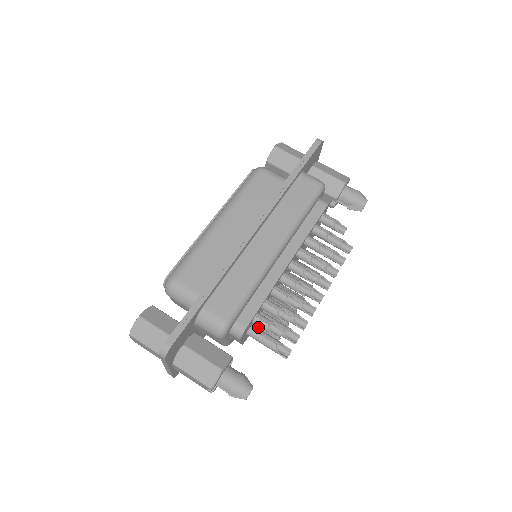
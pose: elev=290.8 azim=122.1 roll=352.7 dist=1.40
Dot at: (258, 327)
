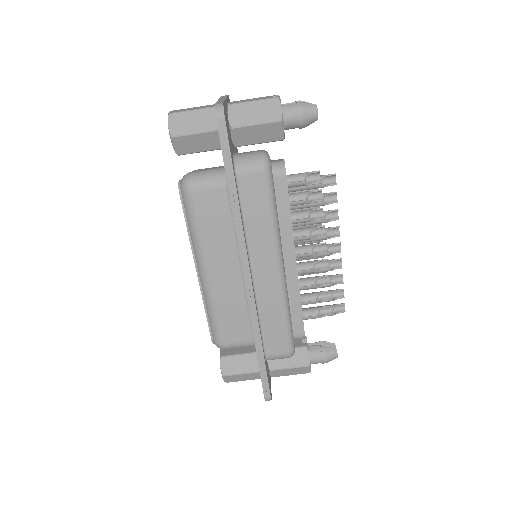
Dot at: occluded
